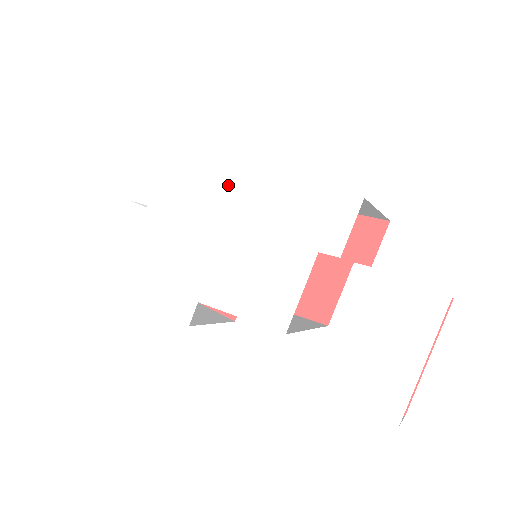
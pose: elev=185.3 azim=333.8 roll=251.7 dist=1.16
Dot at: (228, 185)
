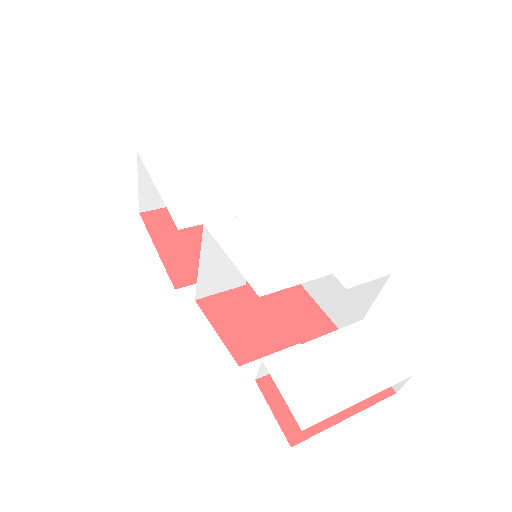
Dot at: (298, 192)
